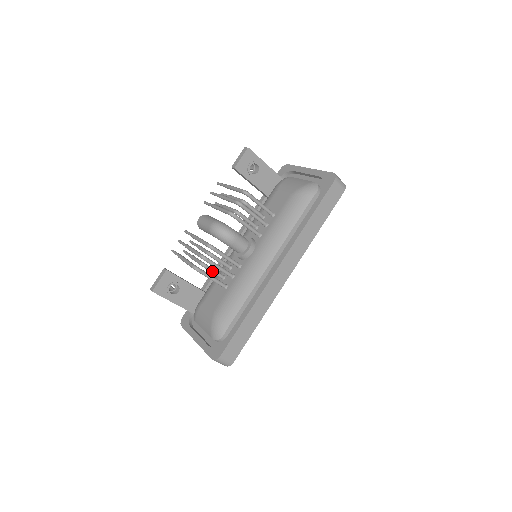
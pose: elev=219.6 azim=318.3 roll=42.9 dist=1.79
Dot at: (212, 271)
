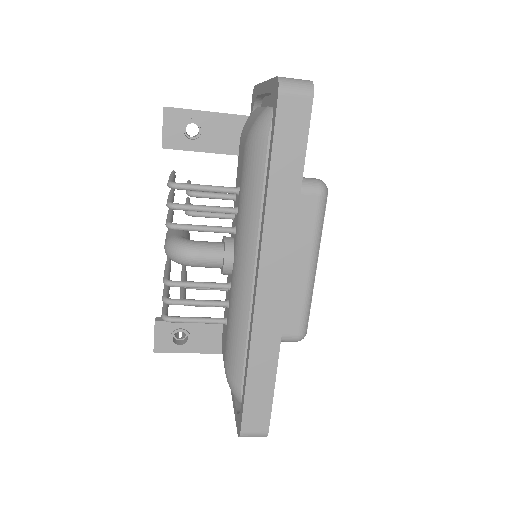
Dot at: occluded
